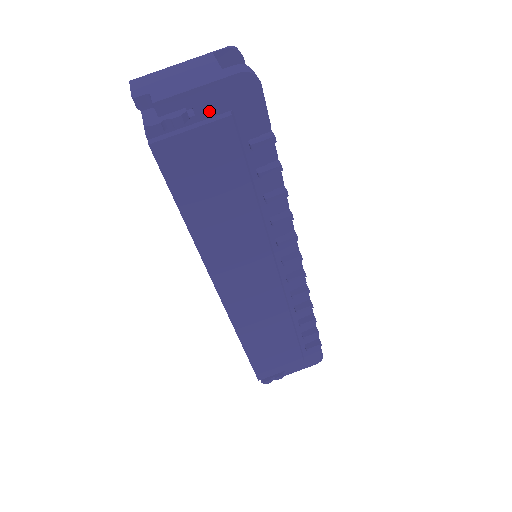
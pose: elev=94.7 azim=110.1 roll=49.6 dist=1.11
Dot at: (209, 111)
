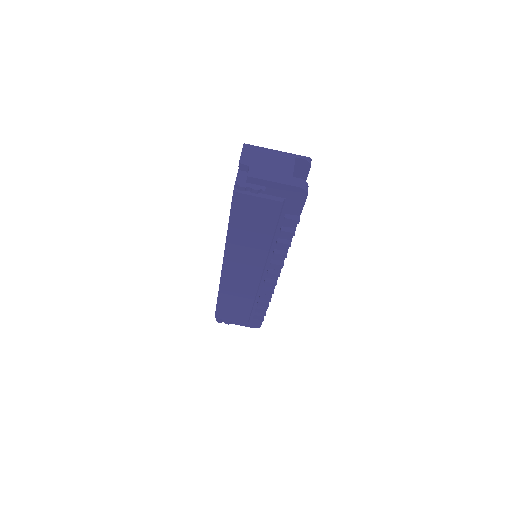
Dot at: (273, 193)
